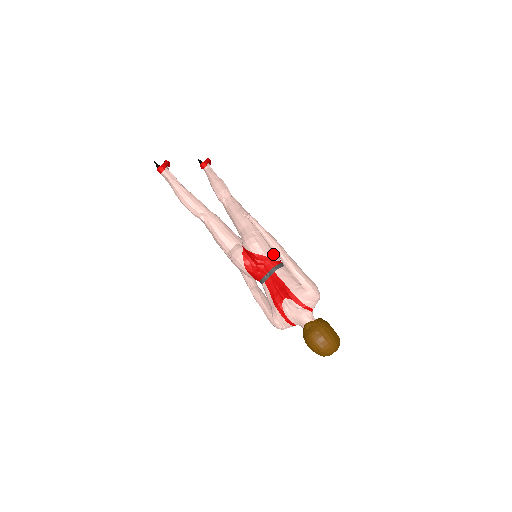
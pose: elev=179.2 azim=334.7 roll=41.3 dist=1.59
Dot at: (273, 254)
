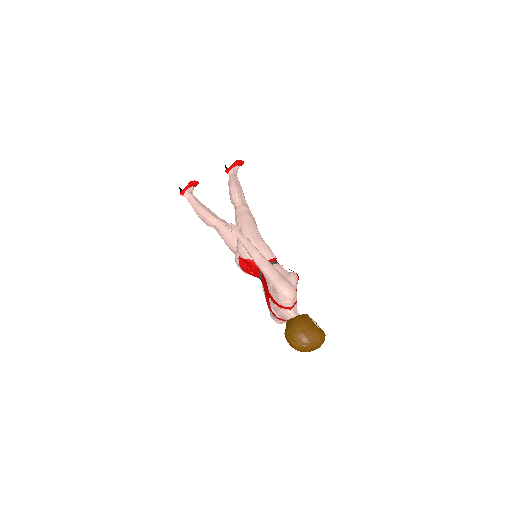
Dot at: occluded
